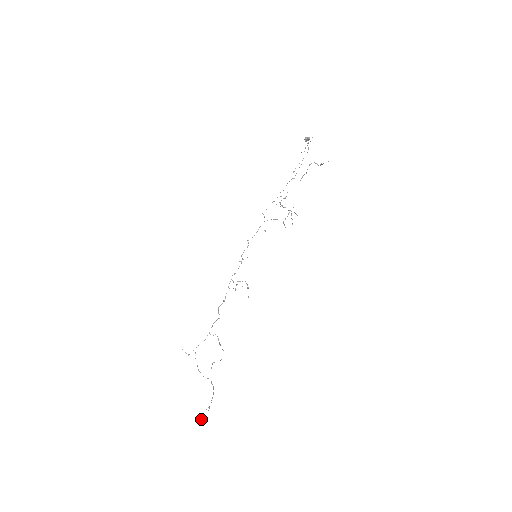
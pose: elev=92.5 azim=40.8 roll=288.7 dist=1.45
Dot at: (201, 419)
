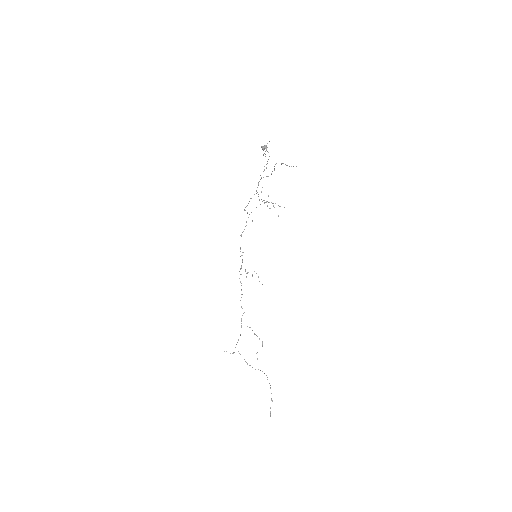
Dot at: (270, 414)
